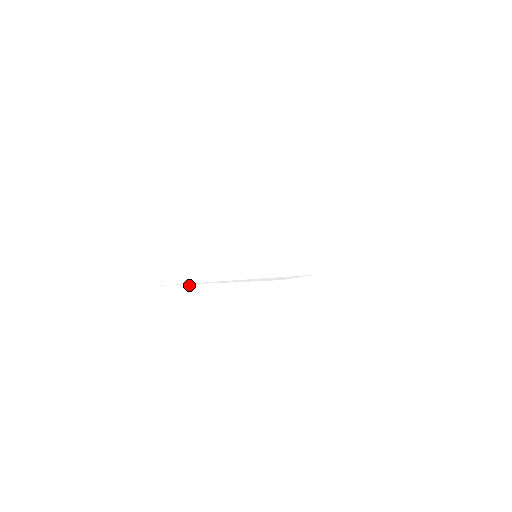
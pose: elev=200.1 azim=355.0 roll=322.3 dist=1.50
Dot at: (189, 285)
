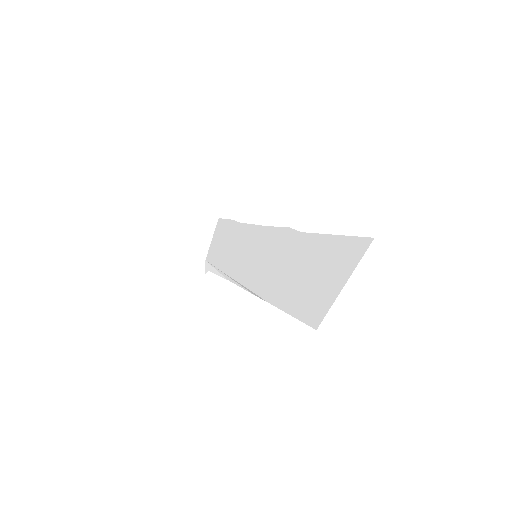
Dot at: (216, 269)
